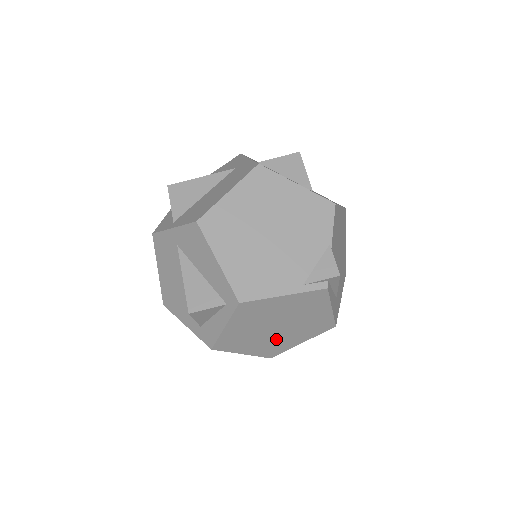
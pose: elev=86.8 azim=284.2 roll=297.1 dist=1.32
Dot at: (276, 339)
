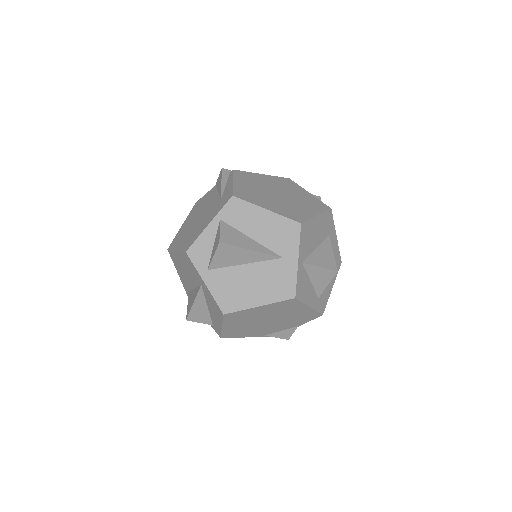
Dot at: occluded
